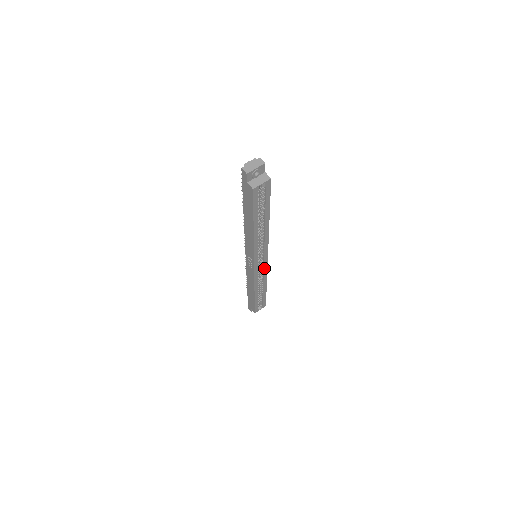
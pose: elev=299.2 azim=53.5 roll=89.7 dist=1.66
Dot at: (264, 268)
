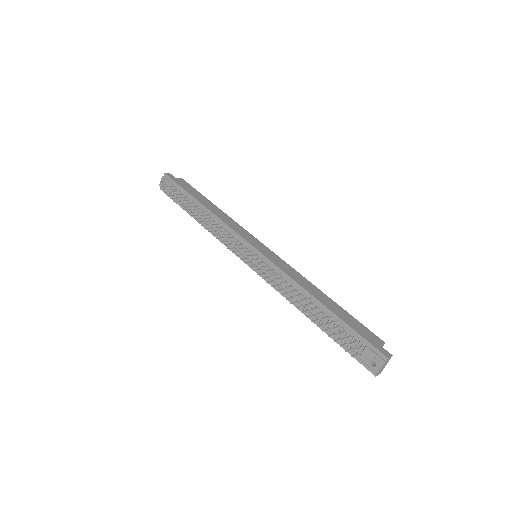
Dot at: occluded
